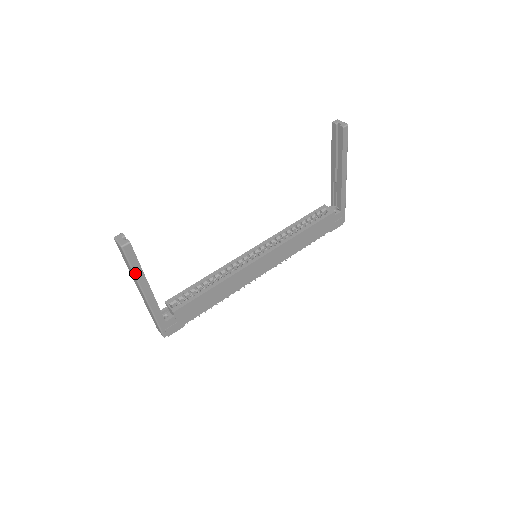
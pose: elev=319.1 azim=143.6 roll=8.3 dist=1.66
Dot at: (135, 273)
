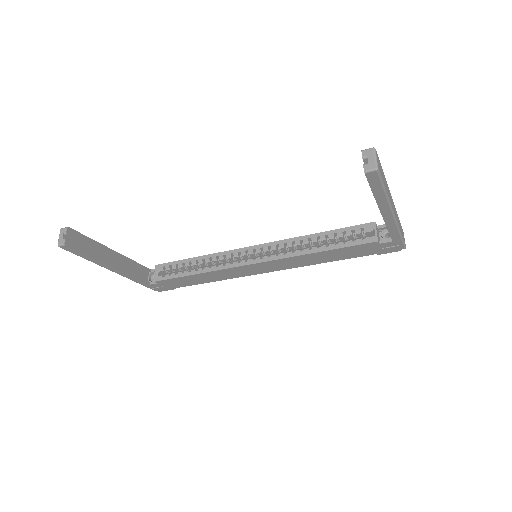
Dot at: (88, 260)
